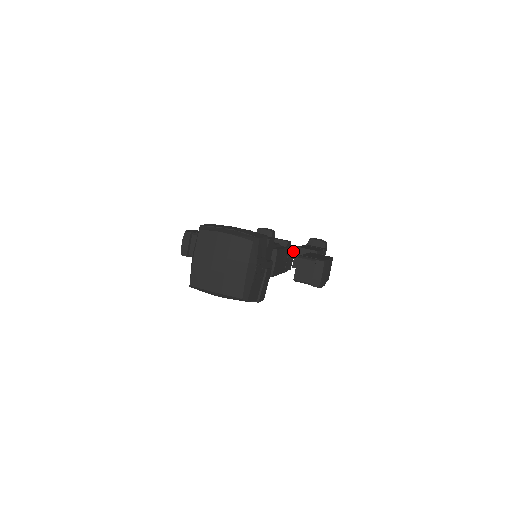
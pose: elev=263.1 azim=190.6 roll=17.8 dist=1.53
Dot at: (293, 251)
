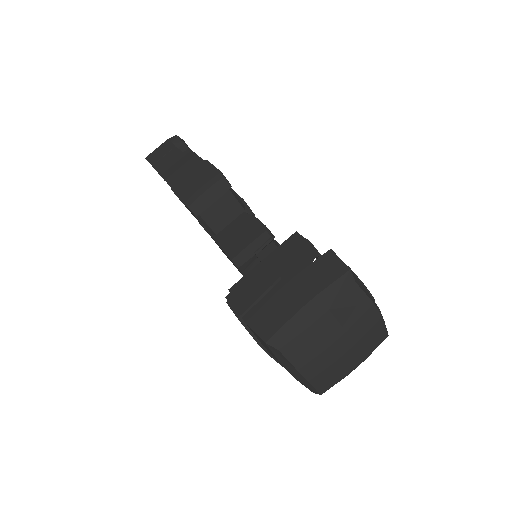
Dot at: occluded
